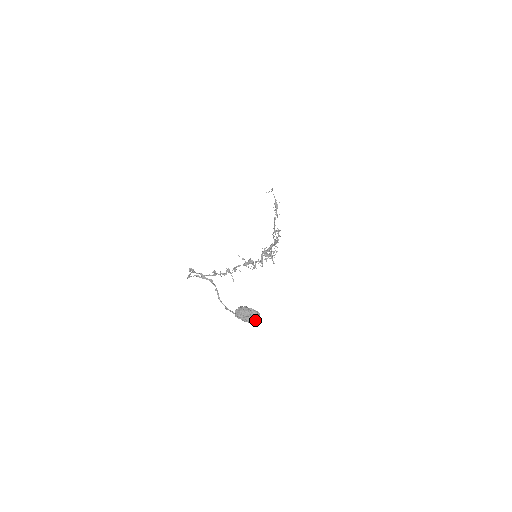
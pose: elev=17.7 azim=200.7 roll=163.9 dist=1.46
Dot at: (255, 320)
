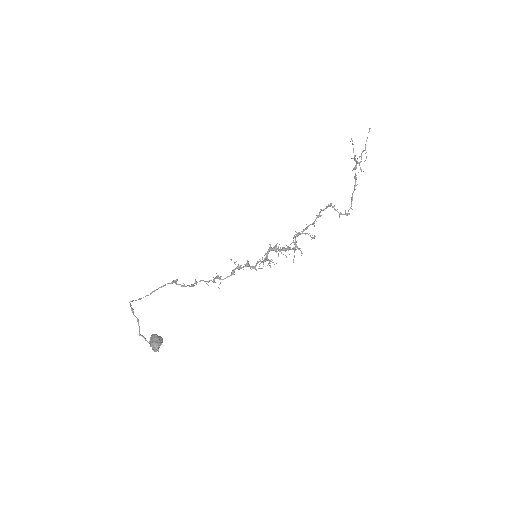
Dot at: (155, 350)
